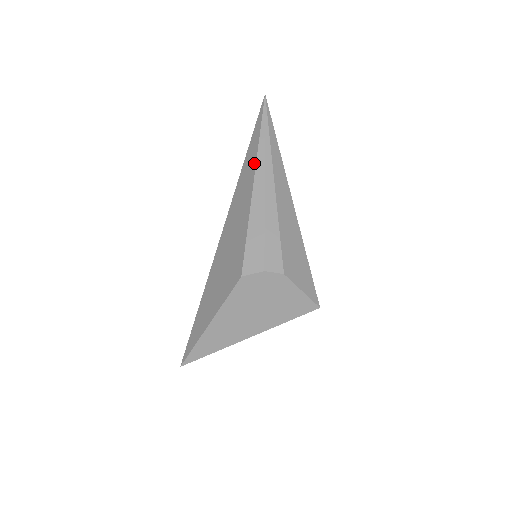
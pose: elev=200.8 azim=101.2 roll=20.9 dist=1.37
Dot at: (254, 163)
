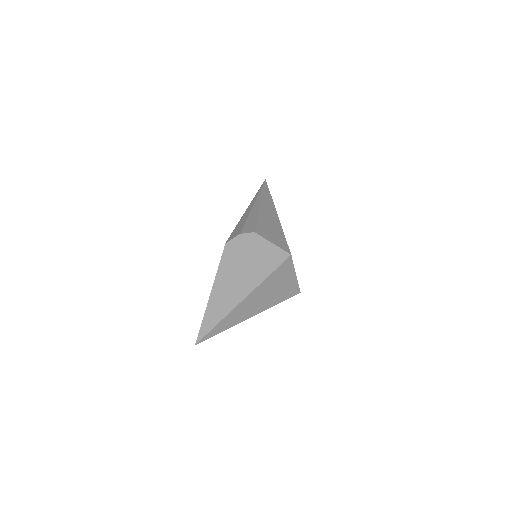
Dot at: occluded
